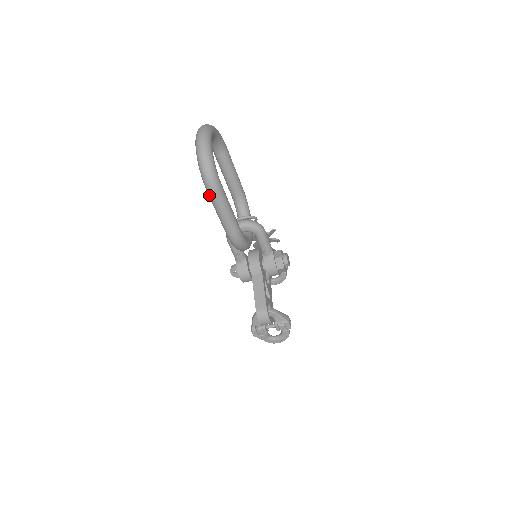
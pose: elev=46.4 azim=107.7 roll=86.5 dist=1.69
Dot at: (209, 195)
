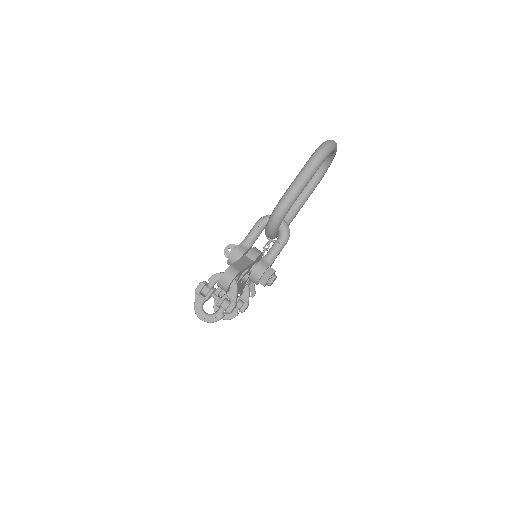
Dot at: (309, 161)
